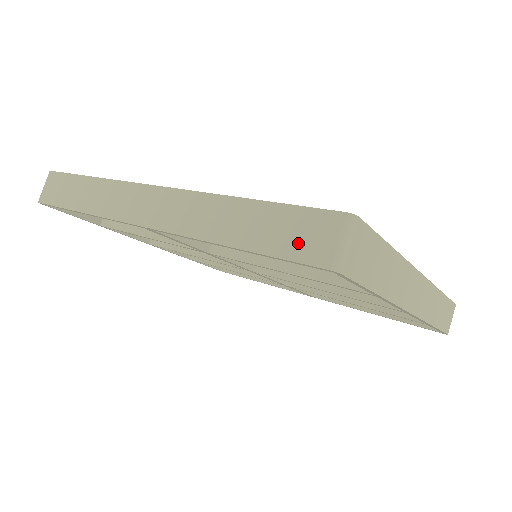
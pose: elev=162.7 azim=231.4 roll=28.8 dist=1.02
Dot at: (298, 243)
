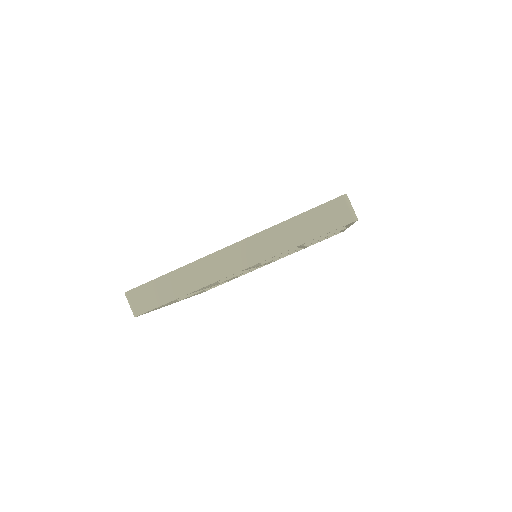
Dot at: occluded
